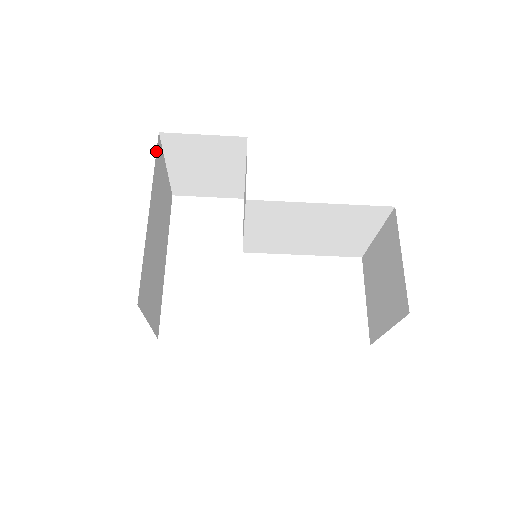
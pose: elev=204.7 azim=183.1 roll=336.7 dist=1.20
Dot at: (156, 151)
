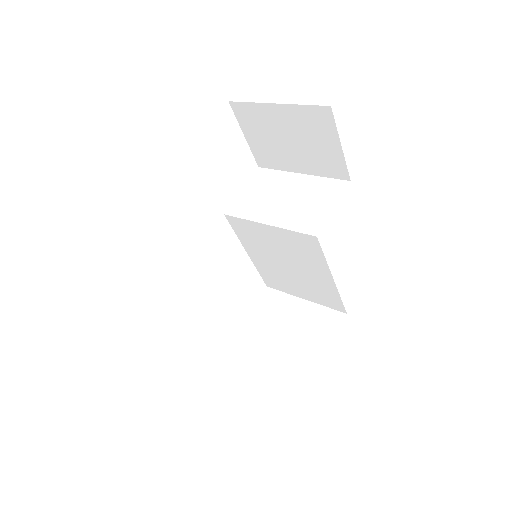
Dot at: occluded
